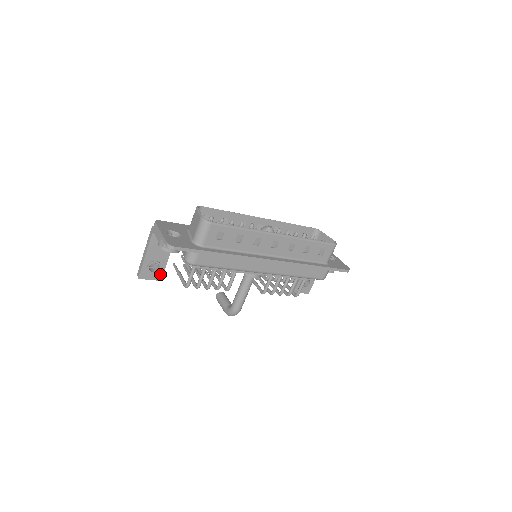
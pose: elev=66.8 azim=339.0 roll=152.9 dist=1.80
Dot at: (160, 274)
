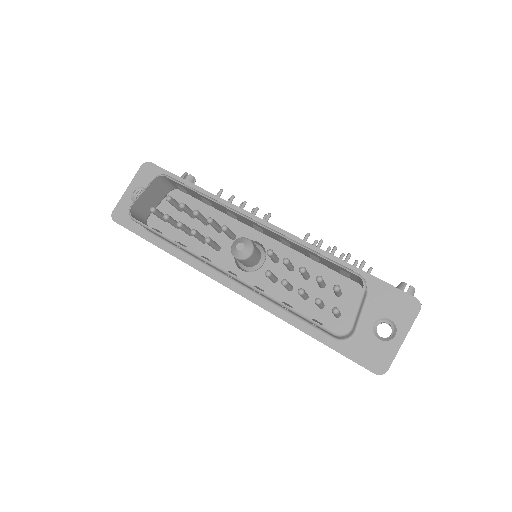
Dot at: occluded
